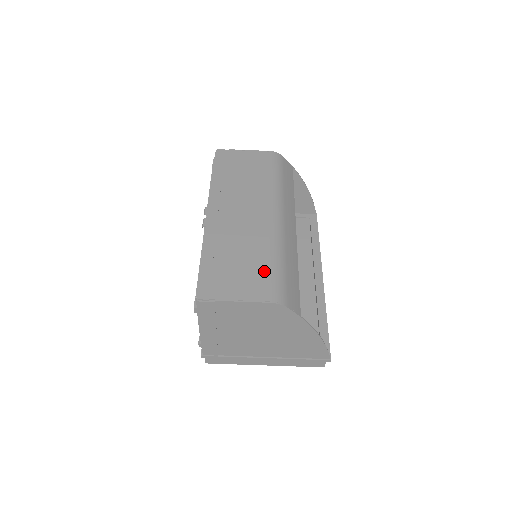
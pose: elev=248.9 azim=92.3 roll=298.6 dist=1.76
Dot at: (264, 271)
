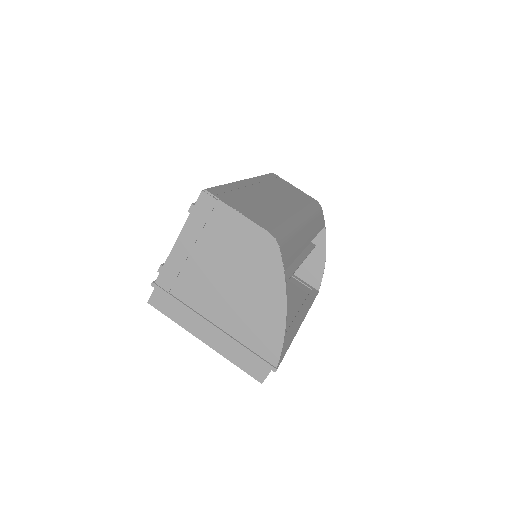
Dot at: (273, 220)
